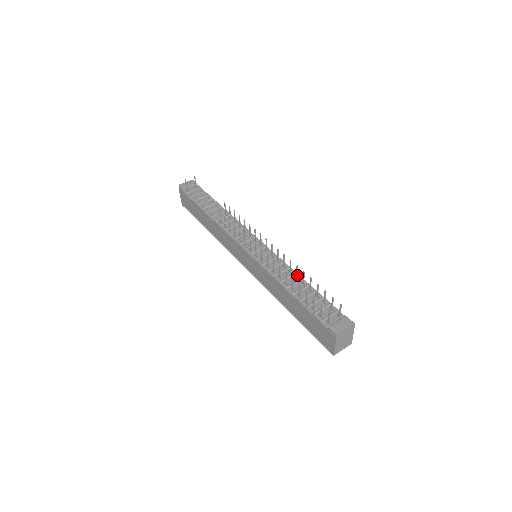
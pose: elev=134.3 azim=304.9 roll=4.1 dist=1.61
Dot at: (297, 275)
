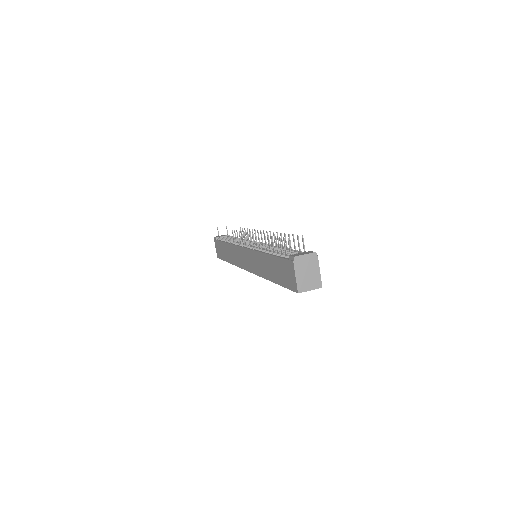
Dot at: (279, 244)
